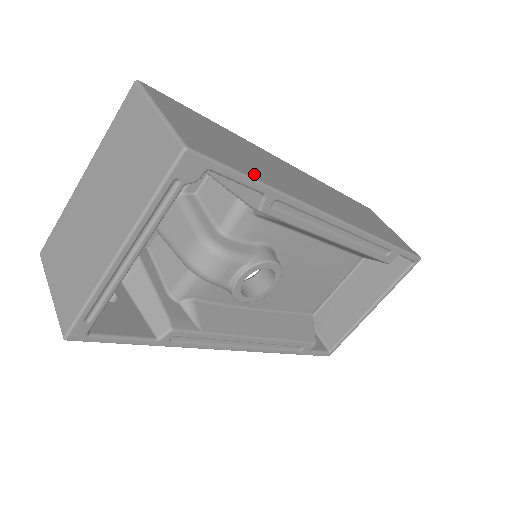
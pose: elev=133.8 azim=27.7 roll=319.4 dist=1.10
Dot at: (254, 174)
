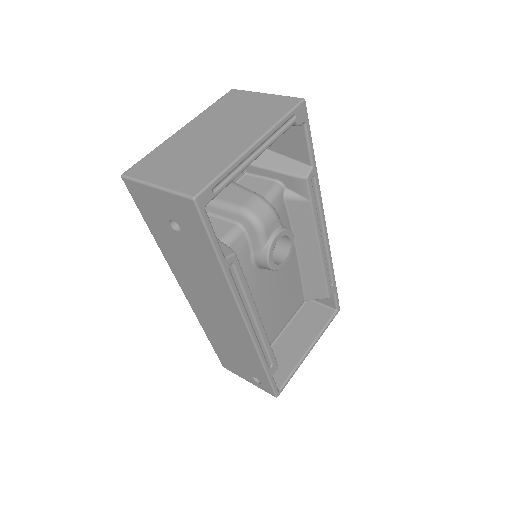
Dot at: occluded
